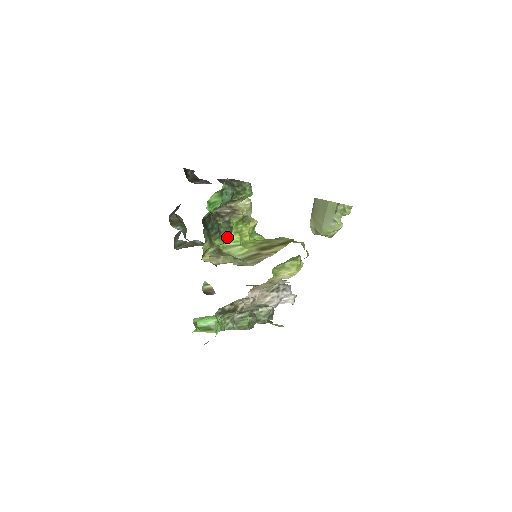
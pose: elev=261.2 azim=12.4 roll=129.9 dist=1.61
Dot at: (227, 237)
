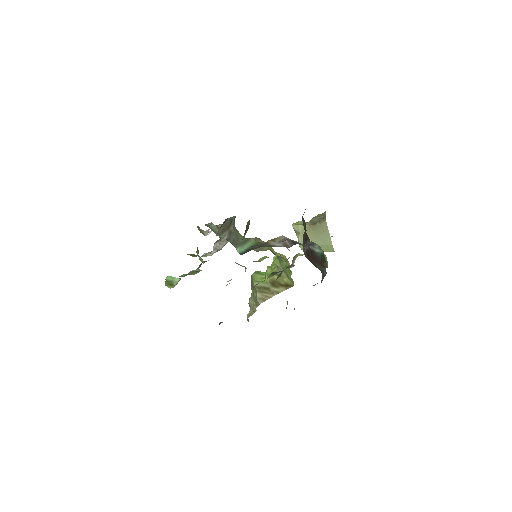
Dot at: occluded
